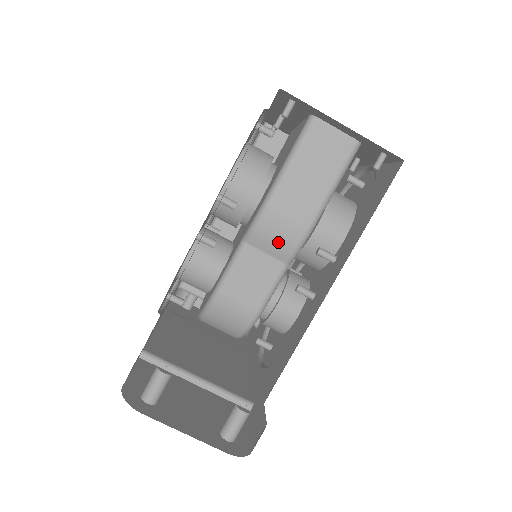
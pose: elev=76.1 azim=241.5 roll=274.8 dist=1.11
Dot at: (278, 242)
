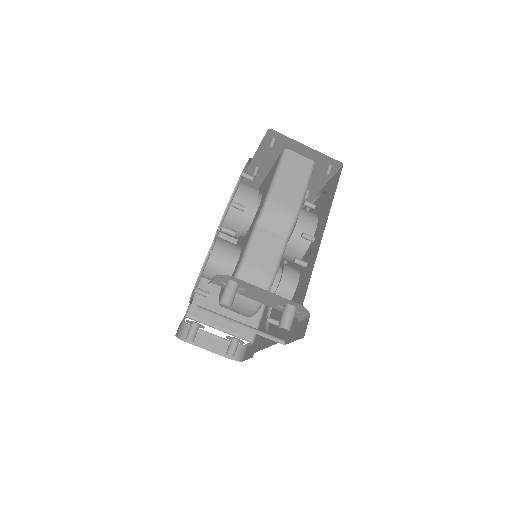
Dot at: (280, 221)
